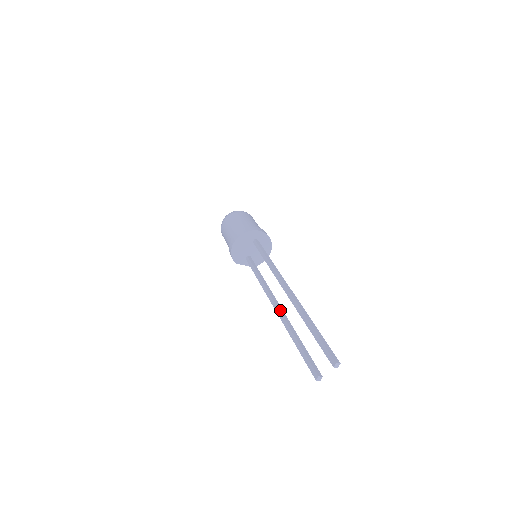
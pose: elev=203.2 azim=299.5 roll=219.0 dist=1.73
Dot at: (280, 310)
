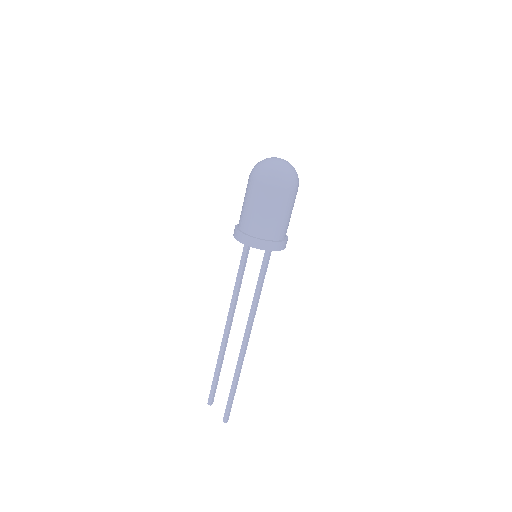
Dot at: (228, 335)
